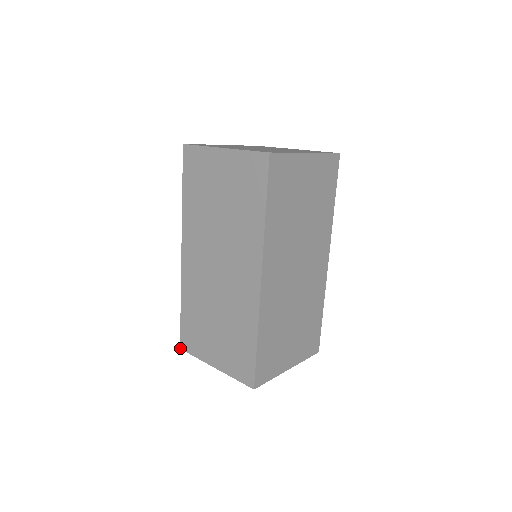
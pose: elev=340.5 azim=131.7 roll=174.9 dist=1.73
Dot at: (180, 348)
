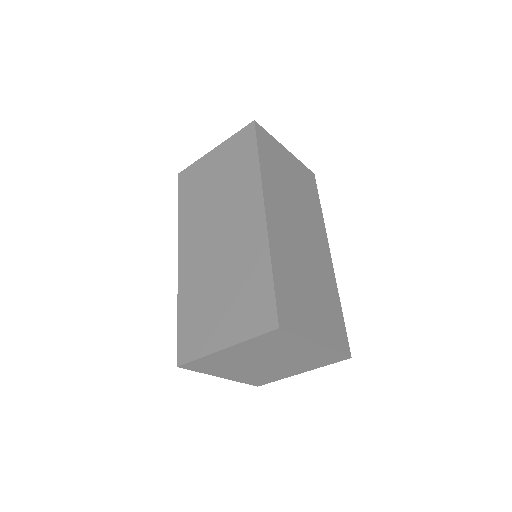
Dot at: (177, 366)
